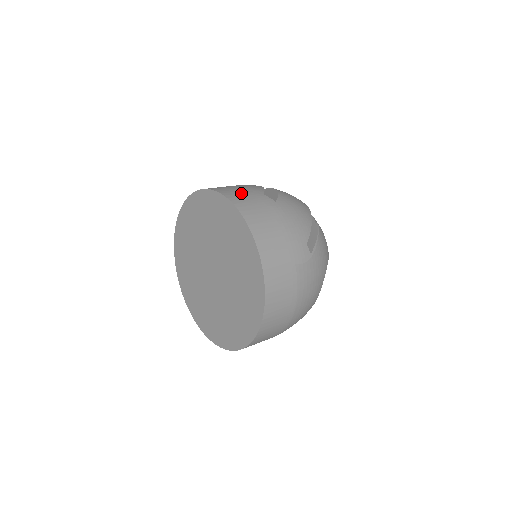
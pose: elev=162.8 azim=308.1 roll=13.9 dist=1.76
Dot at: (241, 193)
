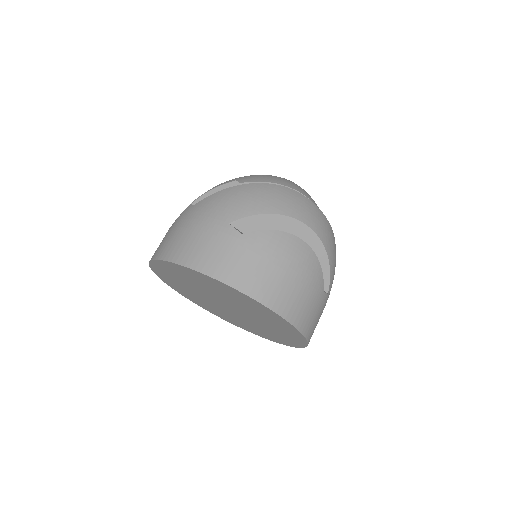
Dot at: (311, 312)
